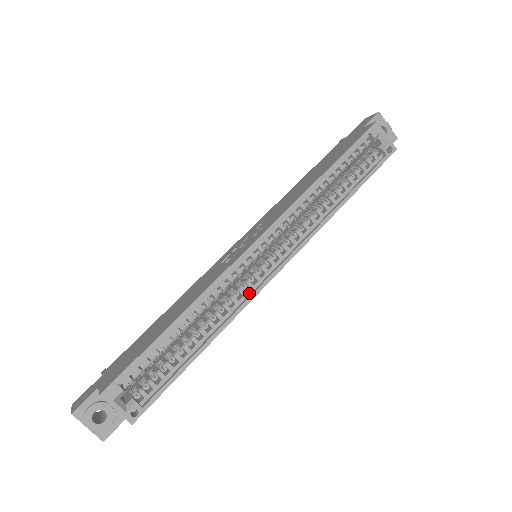
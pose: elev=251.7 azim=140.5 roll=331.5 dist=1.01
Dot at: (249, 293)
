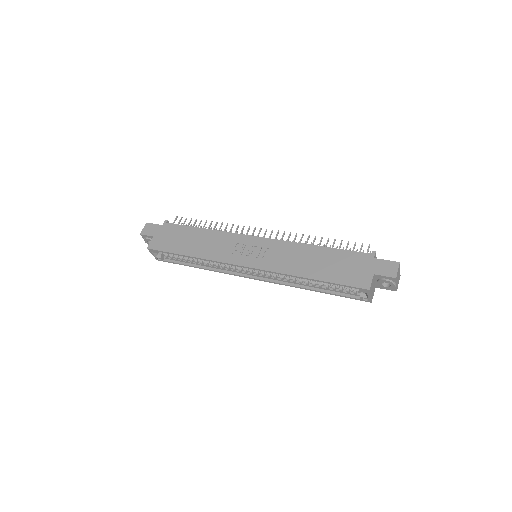
Dot at: (232, 271)
